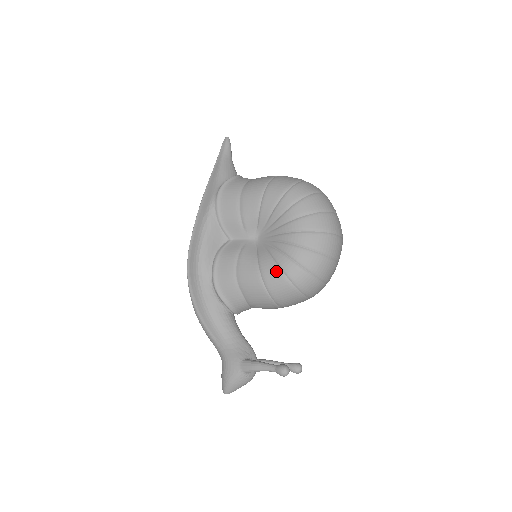
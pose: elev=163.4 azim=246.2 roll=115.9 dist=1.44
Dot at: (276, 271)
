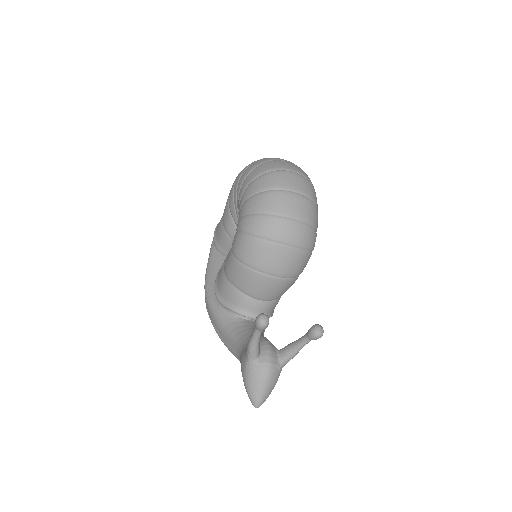
Dot at: (236, 237)
